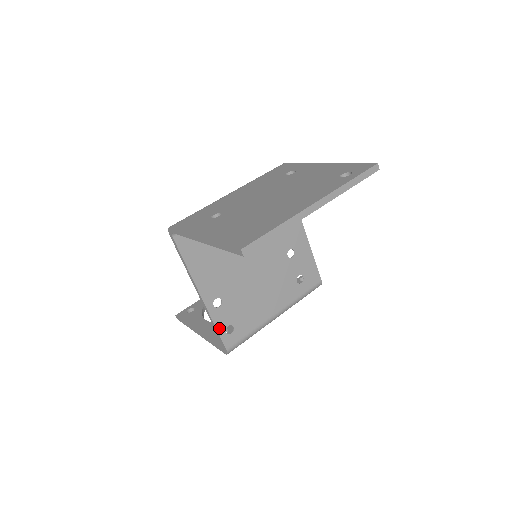
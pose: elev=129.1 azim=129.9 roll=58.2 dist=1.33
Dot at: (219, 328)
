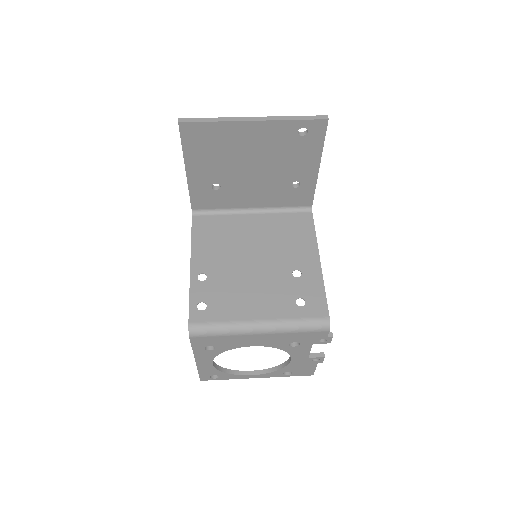
Dot at: (192, 299)
